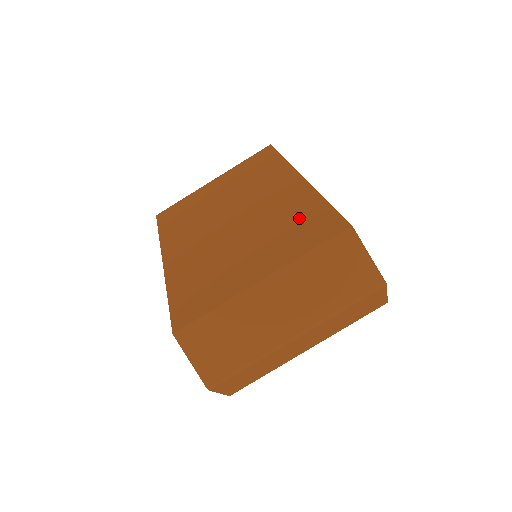
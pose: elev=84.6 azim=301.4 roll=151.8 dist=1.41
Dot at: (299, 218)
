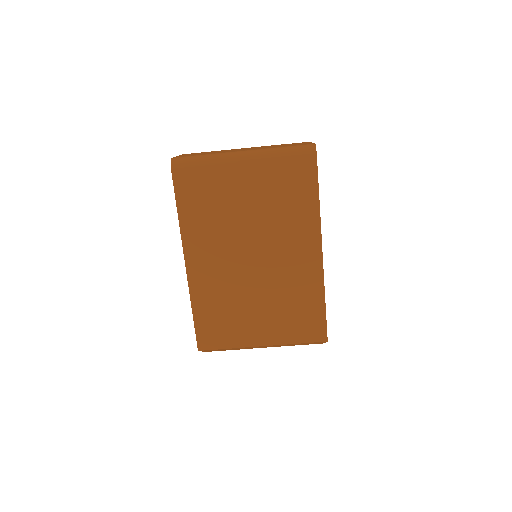
Dot at: (302, 307)
